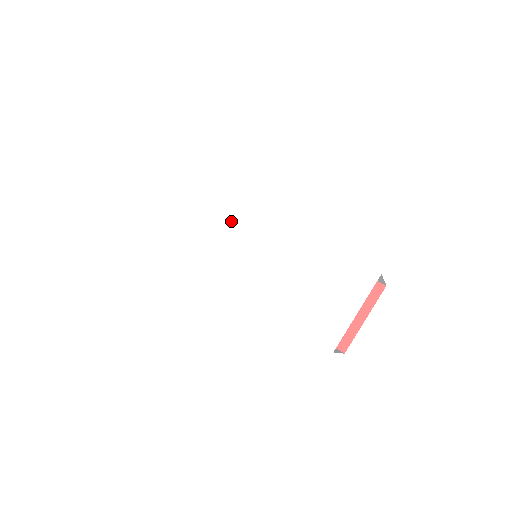
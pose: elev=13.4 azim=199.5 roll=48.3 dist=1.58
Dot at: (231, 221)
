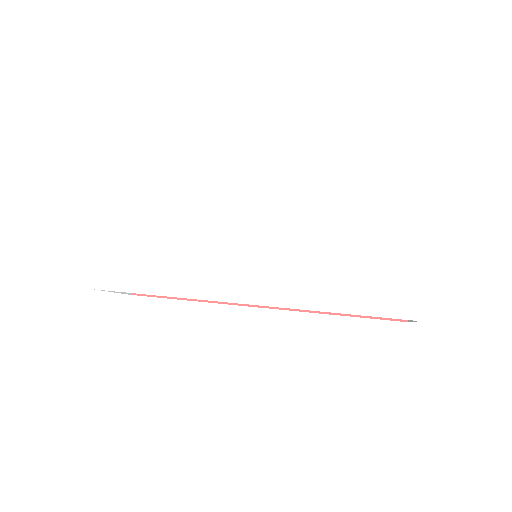
Dot at: (212, 224)
